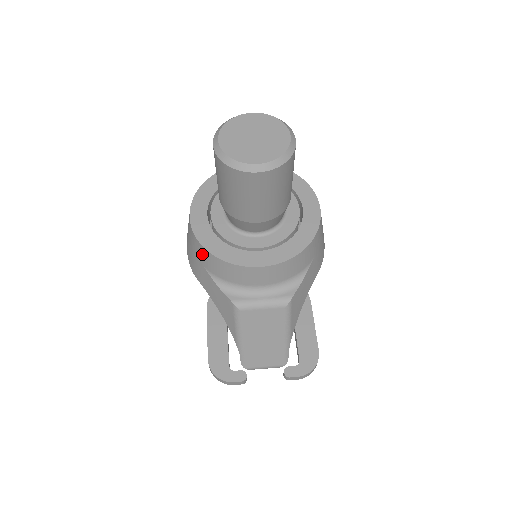
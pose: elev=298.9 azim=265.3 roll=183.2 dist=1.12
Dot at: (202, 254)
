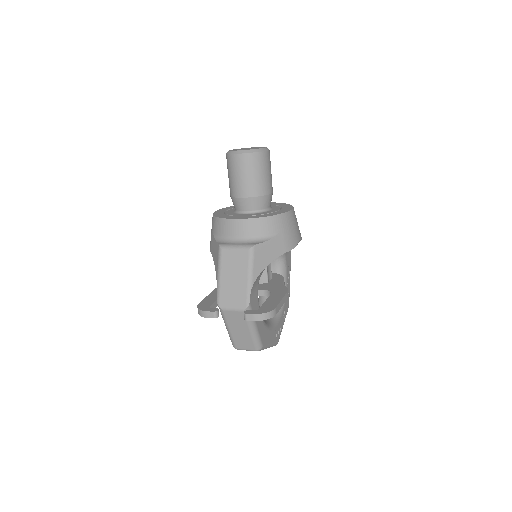
Dot at: (213, 223)
